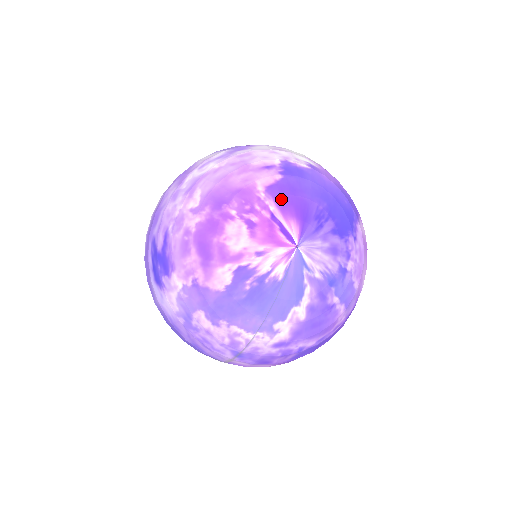
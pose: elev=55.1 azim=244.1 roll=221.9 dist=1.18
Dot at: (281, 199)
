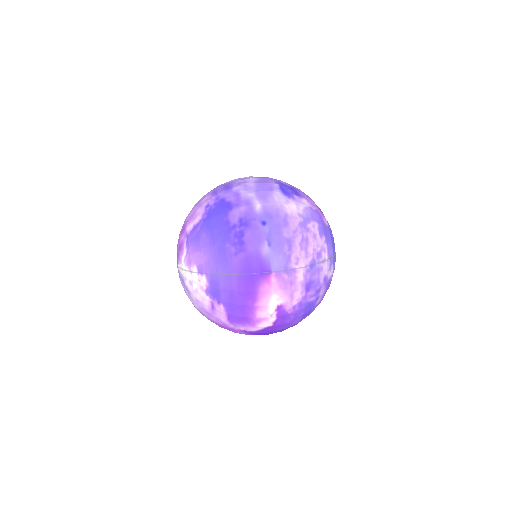
Dot at: occluded
